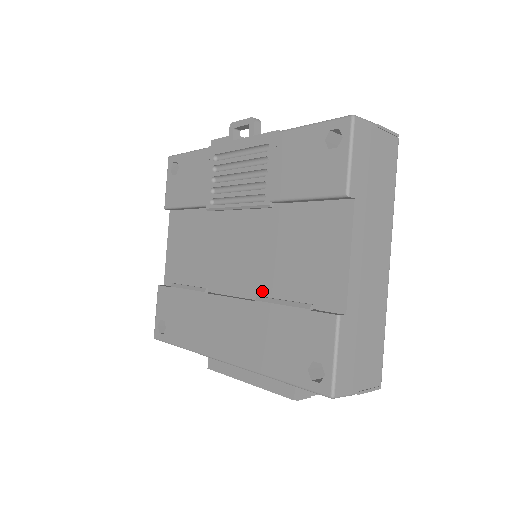
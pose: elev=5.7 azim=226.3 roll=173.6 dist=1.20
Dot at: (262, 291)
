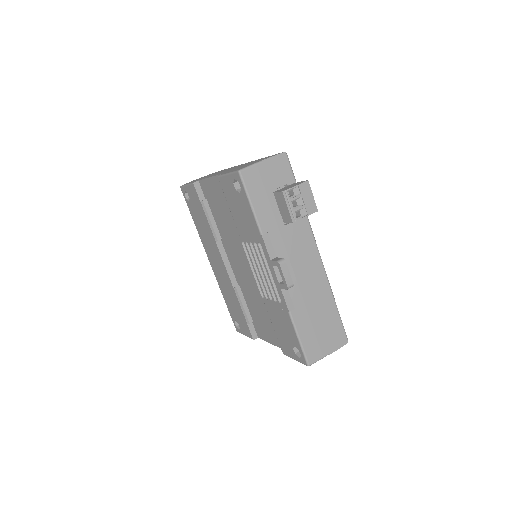
Dot at: (240, 286)
